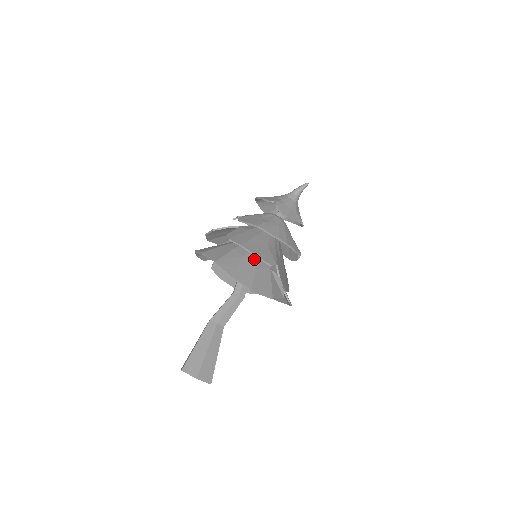
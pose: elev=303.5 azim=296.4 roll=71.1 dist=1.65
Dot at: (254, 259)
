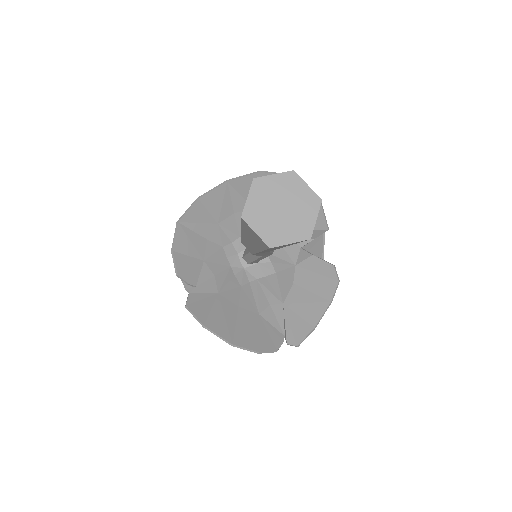
Dot at: occluded
